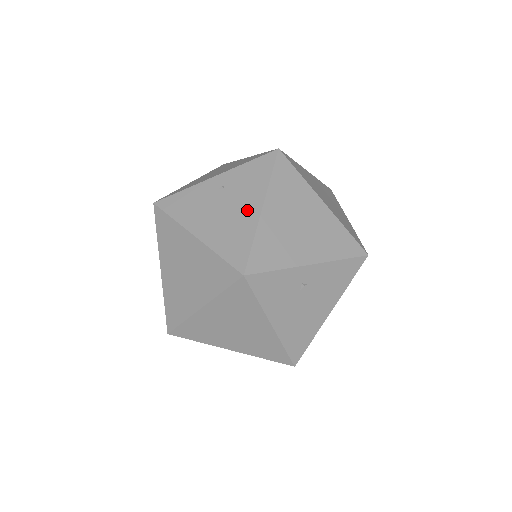
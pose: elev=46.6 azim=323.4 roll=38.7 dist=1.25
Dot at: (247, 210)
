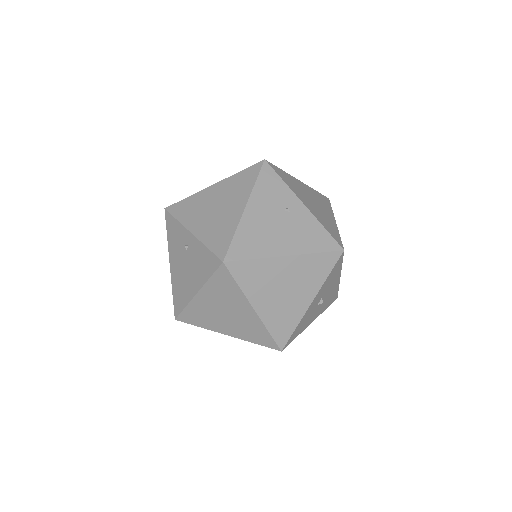
Dot at: occluded
